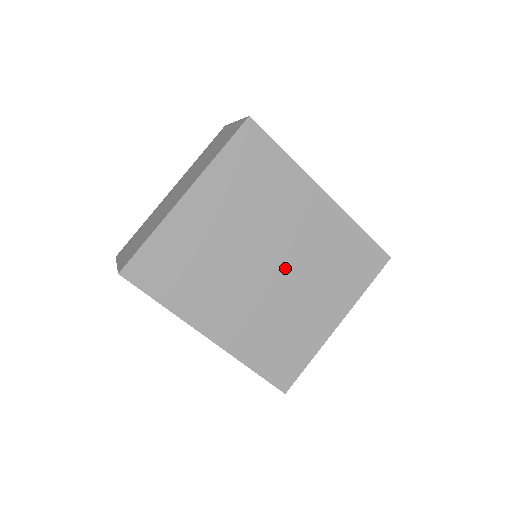
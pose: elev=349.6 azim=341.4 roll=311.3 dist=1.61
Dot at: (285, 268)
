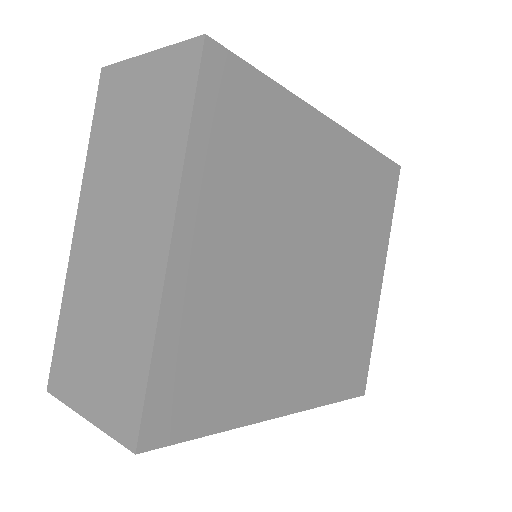
Dot at: (324, 257)
